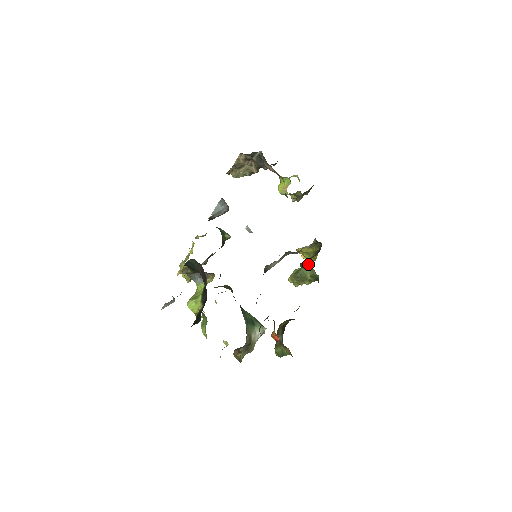
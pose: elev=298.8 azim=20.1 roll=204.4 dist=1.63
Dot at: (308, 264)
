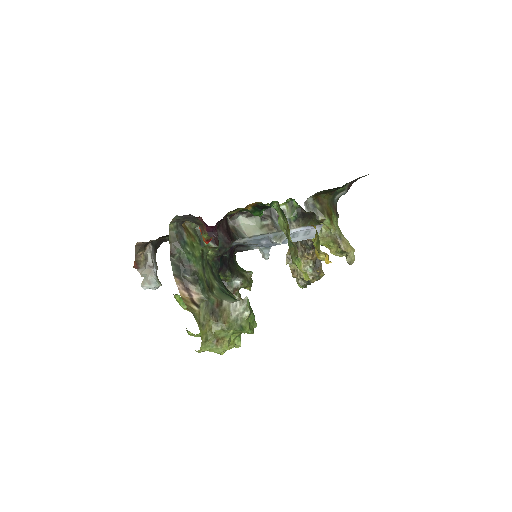
Dot at: occluded
